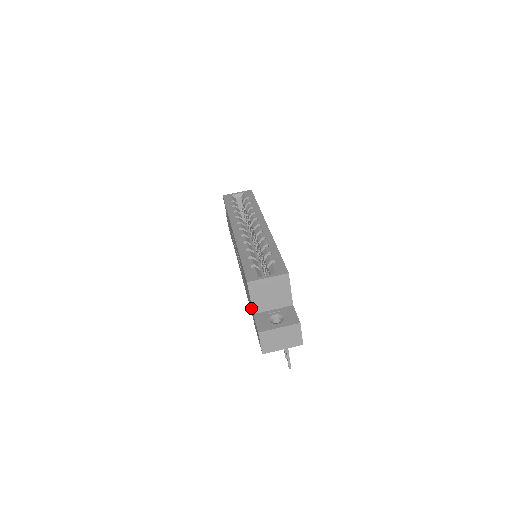
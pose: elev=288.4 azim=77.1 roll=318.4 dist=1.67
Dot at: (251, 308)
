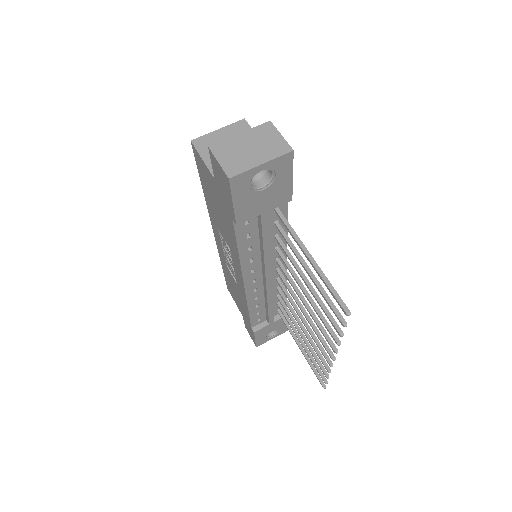
Dot at: (218, 195)
